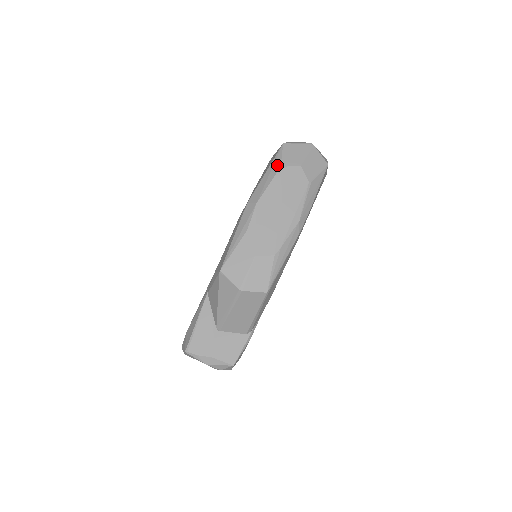
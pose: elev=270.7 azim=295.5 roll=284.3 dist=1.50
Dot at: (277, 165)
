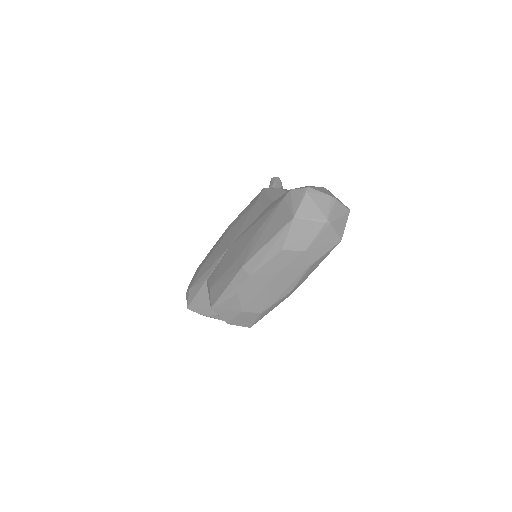
Dot at: (279, 245)
